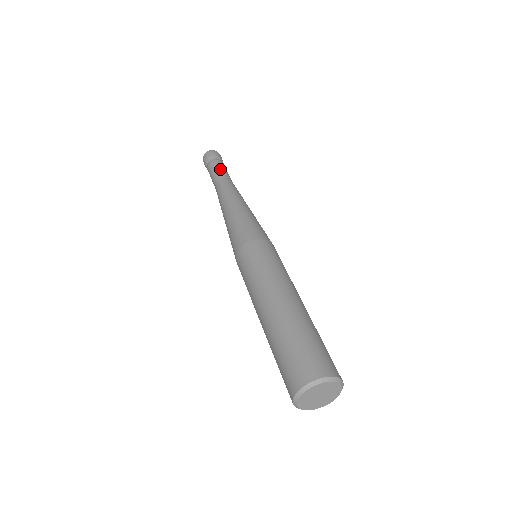
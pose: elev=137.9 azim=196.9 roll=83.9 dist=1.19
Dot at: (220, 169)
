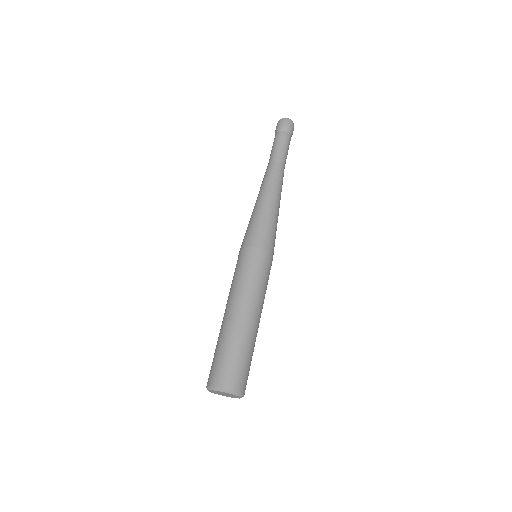
Dot at: (279, 148)
